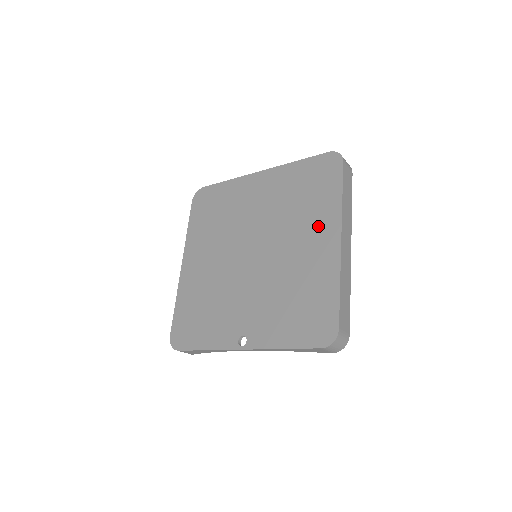
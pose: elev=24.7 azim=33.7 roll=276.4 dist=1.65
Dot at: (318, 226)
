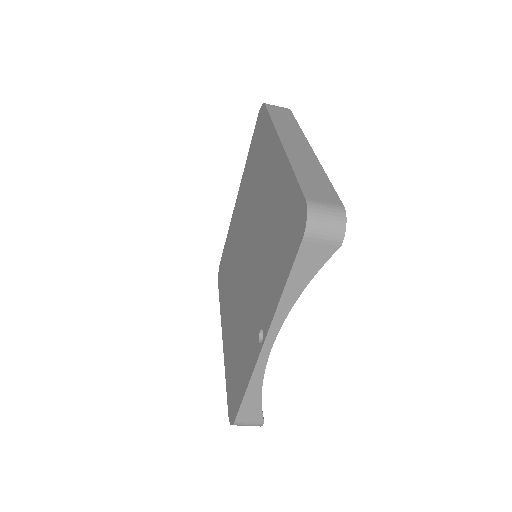
Dot at: (268, 162)
